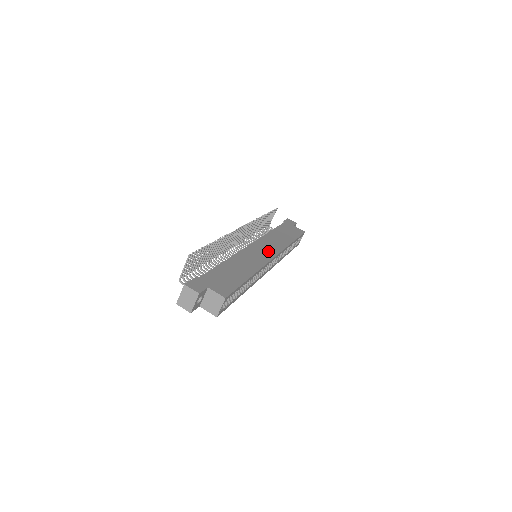
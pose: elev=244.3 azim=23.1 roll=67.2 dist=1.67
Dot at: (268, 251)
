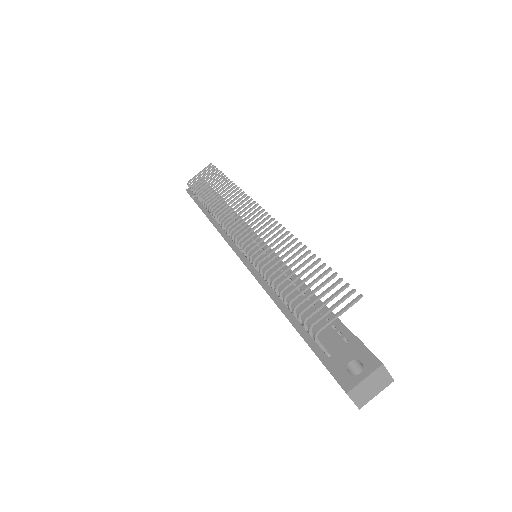
Dot at: occluded
